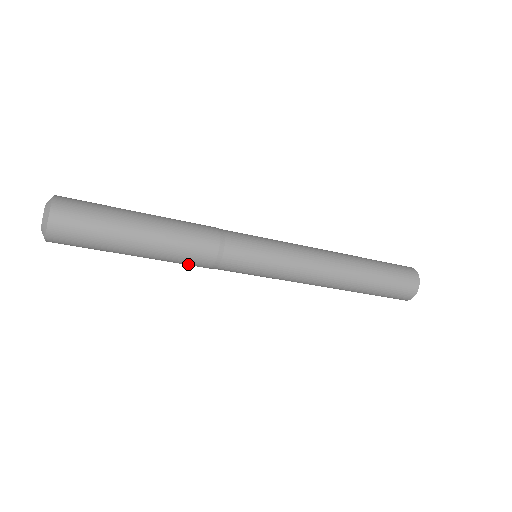
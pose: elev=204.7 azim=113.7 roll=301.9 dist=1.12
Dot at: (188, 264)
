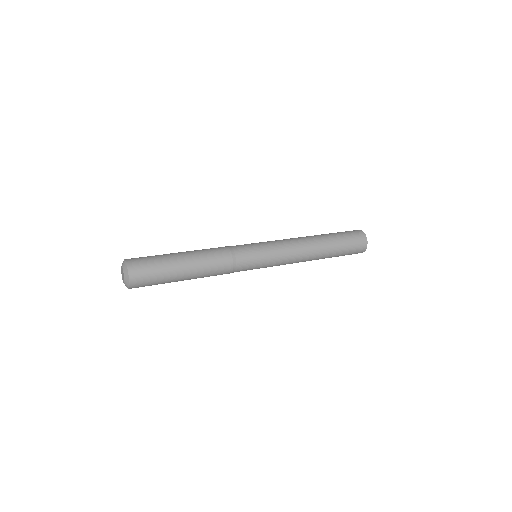
Dot at: occluded
